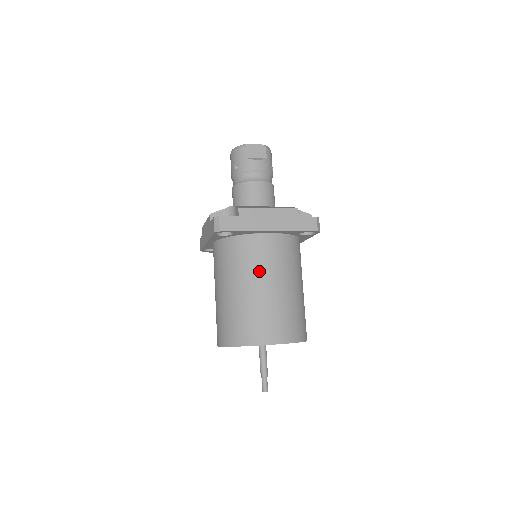
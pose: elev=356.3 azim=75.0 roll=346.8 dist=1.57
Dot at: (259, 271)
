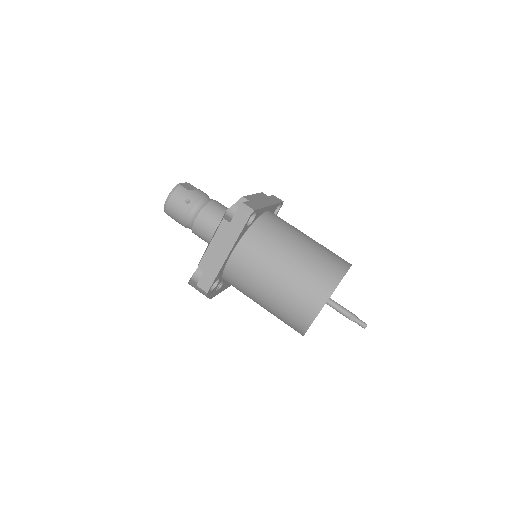
Dot at: (292, 232)
